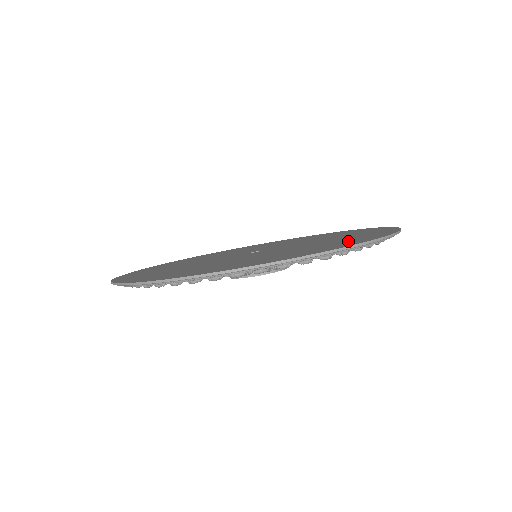
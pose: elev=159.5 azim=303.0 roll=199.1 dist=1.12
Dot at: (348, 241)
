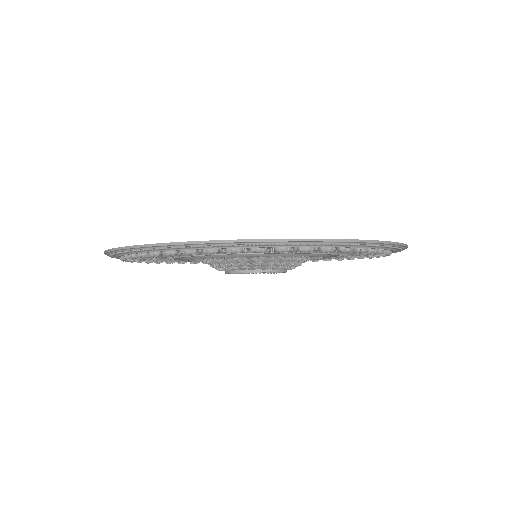
Dot at: occluded
